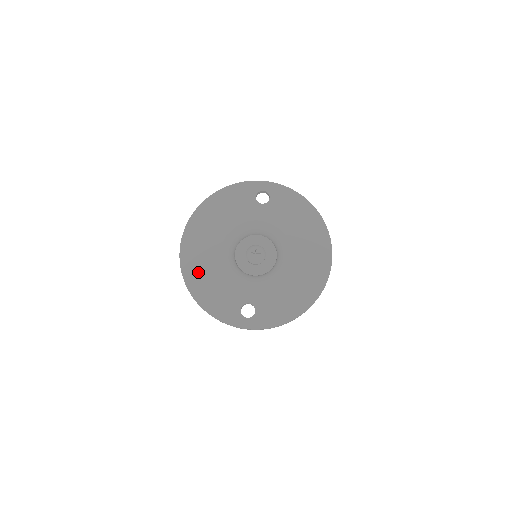
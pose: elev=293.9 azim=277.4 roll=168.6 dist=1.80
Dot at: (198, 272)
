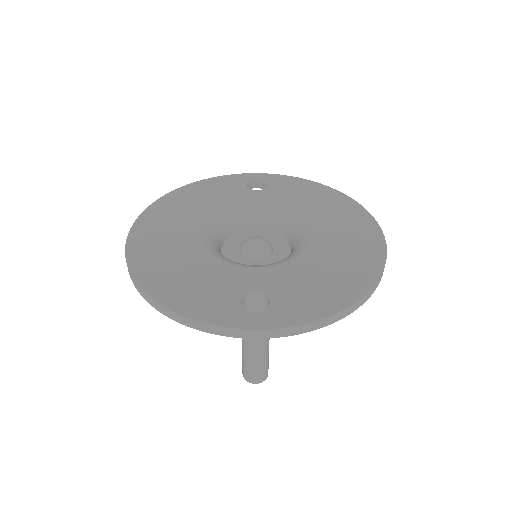
Dot at: (157, 261)
